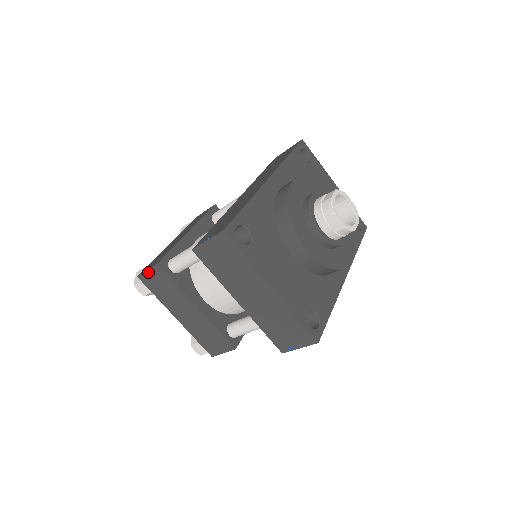
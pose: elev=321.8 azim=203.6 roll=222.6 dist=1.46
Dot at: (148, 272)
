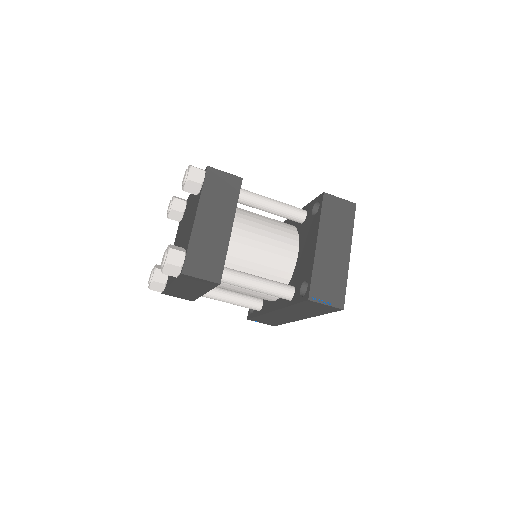
Dot at: (224, 173)
